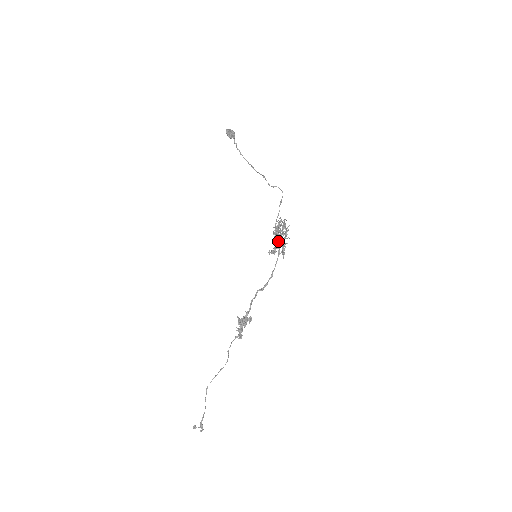
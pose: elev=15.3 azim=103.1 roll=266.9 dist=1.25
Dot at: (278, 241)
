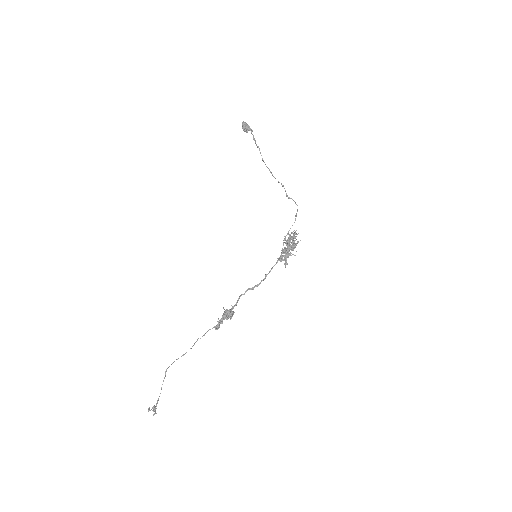
Dot at: (287, 250)
